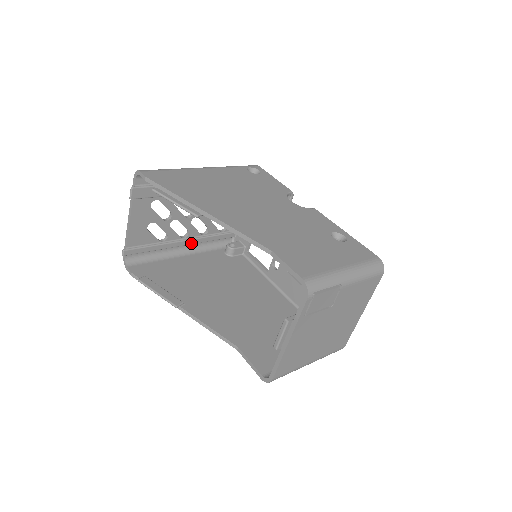
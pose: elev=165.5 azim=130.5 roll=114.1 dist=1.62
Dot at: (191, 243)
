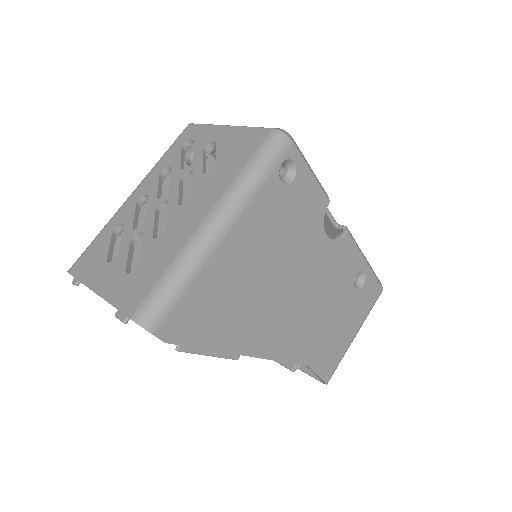
Dot at: occluded
